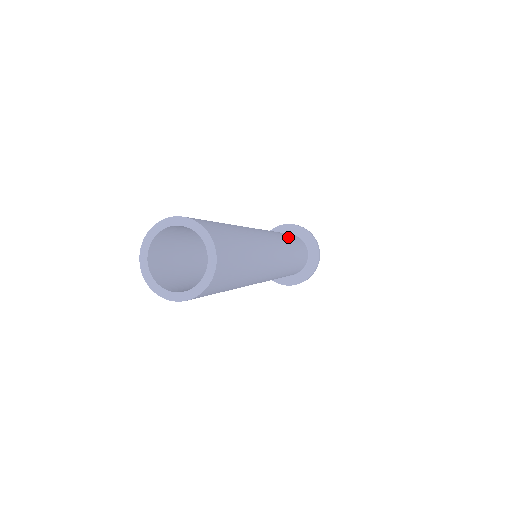
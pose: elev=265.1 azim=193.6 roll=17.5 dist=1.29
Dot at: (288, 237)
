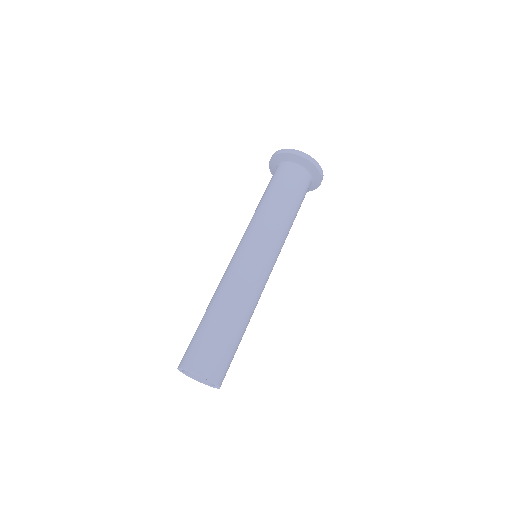
Dot at: (276, 204)
